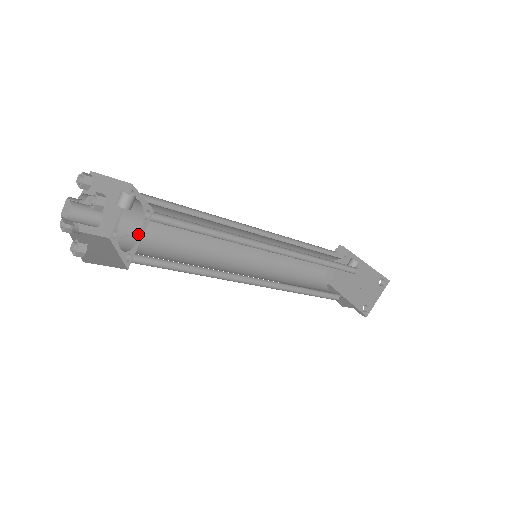
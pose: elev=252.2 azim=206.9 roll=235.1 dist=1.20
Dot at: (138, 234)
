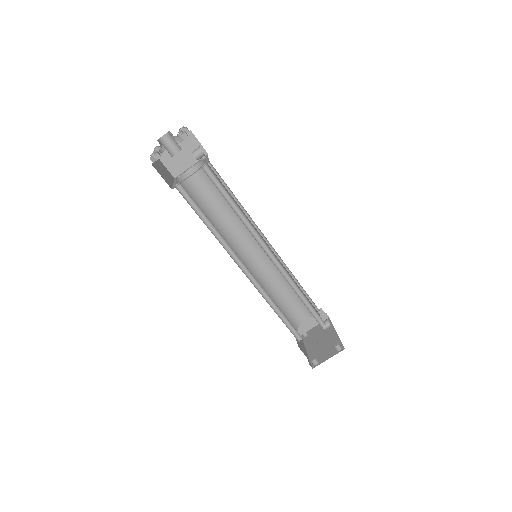
Dot at: (192, 186)
